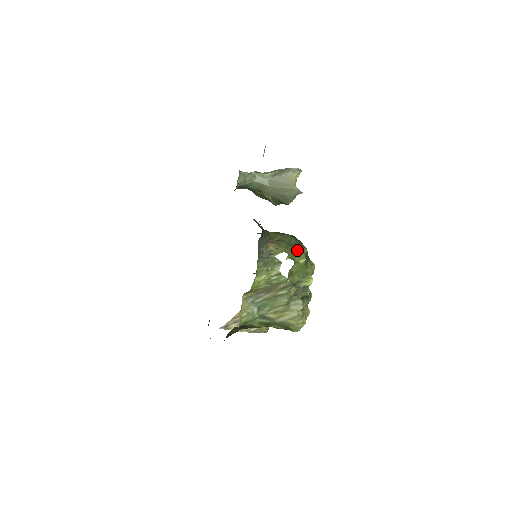
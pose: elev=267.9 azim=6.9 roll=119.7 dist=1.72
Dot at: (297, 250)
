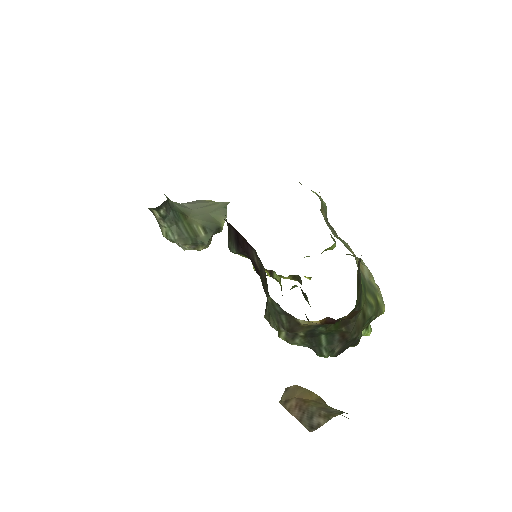
Dot at: occluded
